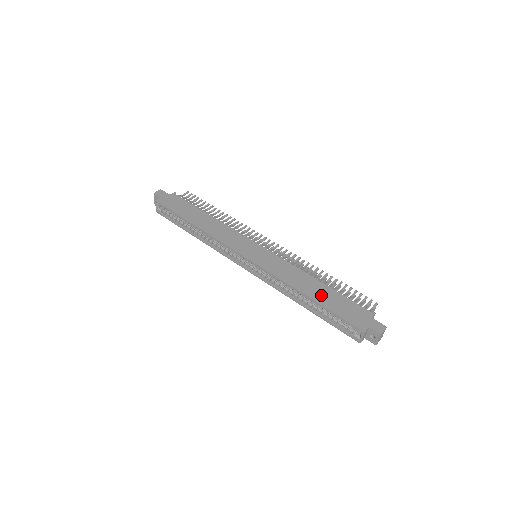
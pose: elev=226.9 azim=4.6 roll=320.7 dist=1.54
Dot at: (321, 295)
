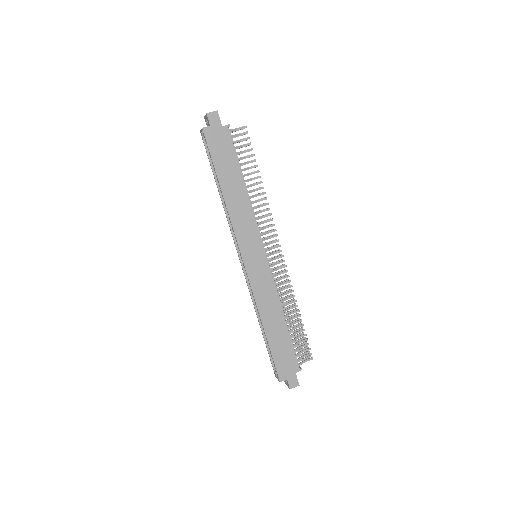
Dot at: (275, 334)
